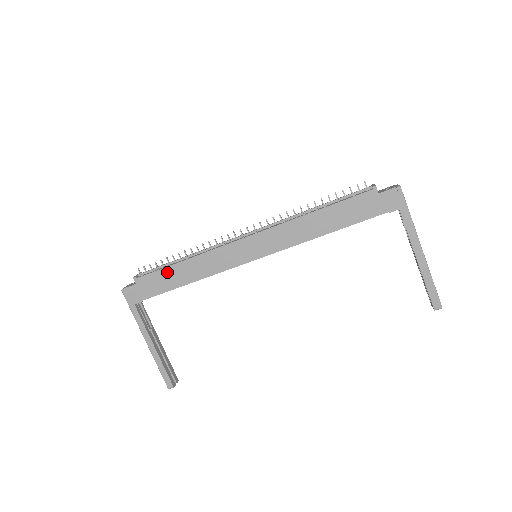
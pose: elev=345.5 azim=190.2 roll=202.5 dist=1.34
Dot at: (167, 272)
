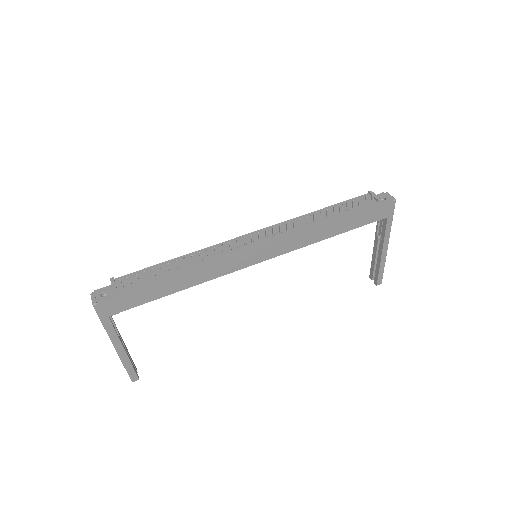
Dot at: (160, 282)
